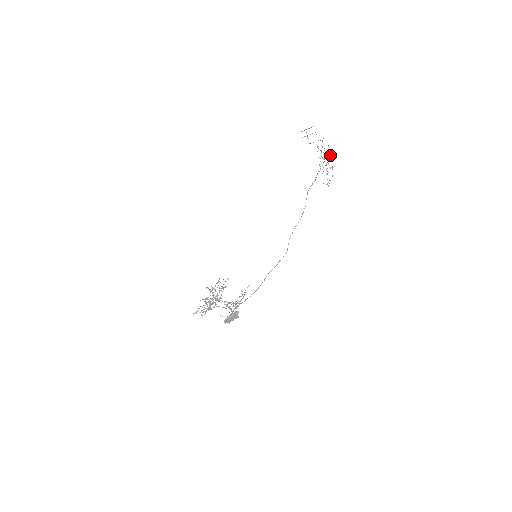
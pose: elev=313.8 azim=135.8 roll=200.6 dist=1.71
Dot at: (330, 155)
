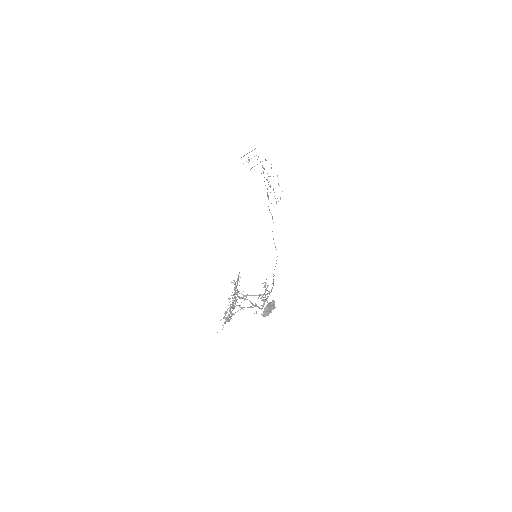
Dot at: occluded
